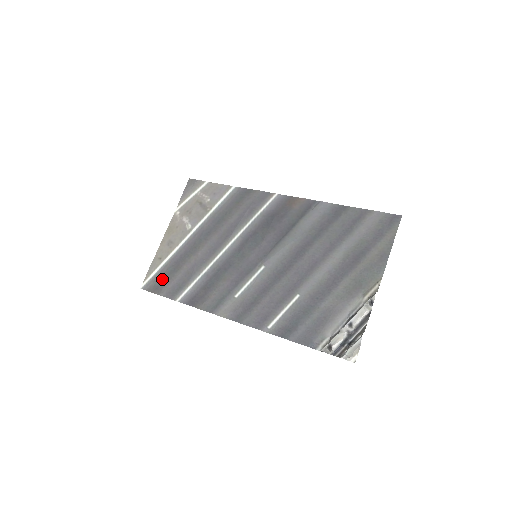
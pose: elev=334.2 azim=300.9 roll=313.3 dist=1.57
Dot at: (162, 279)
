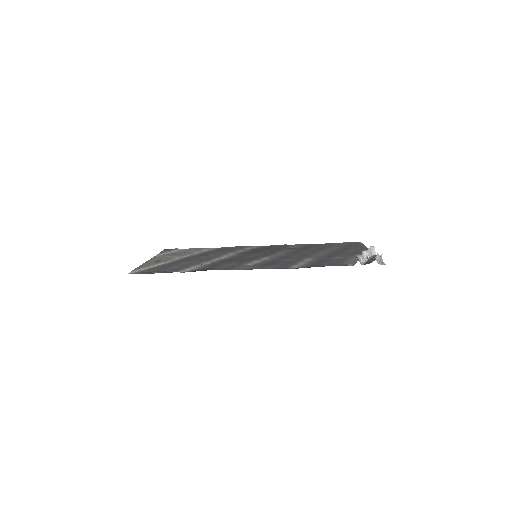
Dot at: (155, 269)
